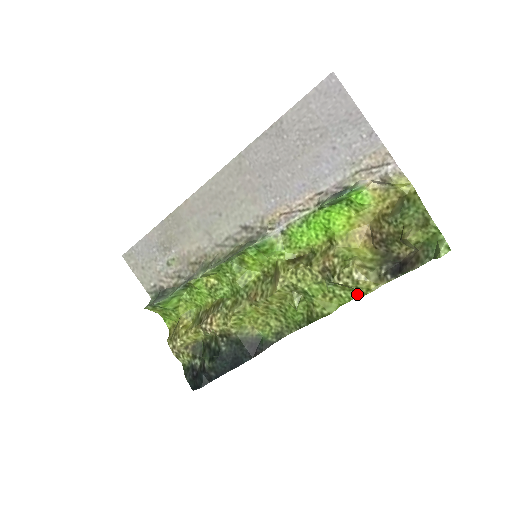
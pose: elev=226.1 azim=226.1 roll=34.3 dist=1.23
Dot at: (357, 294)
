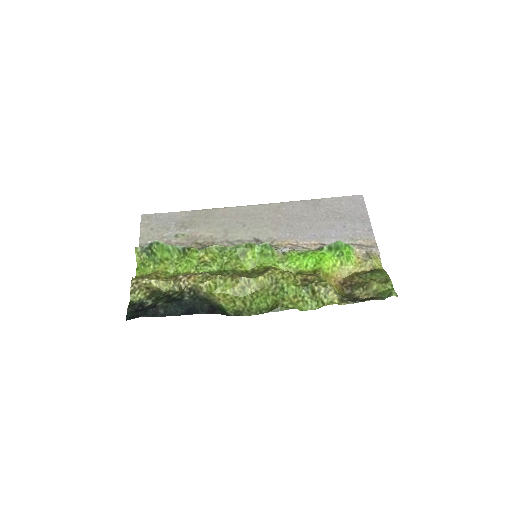
Dot at: (320, 305)
